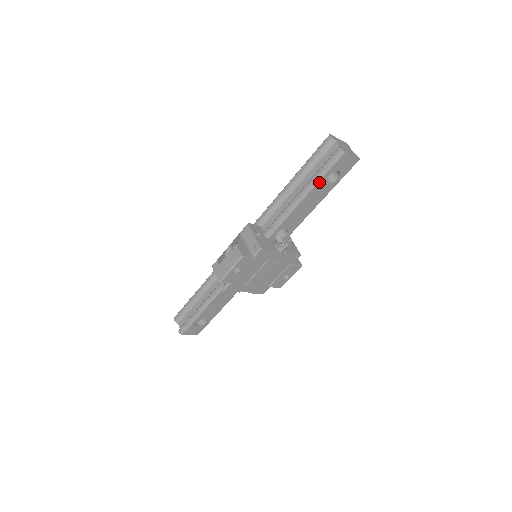
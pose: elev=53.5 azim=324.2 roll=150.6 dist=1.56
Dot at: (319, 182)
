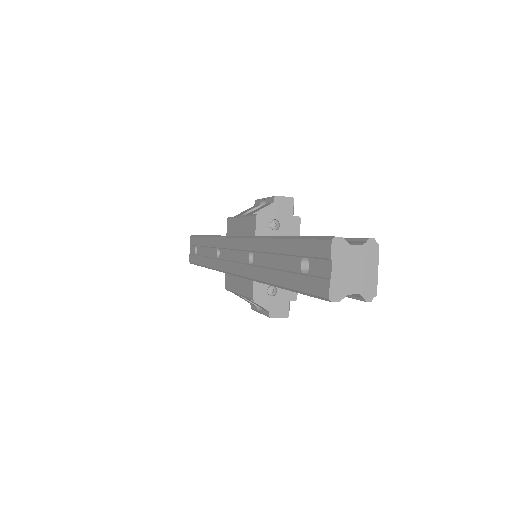
Dot at: occluded
